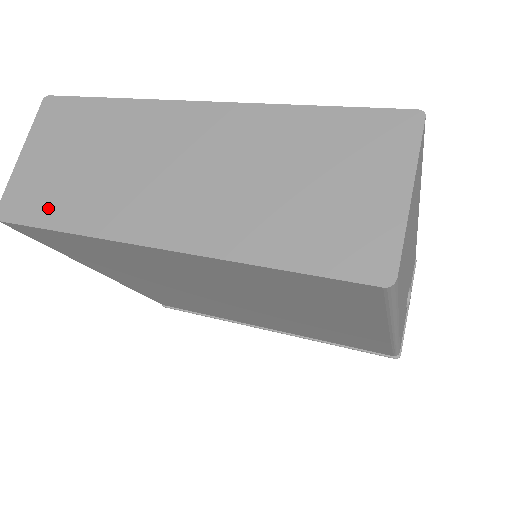
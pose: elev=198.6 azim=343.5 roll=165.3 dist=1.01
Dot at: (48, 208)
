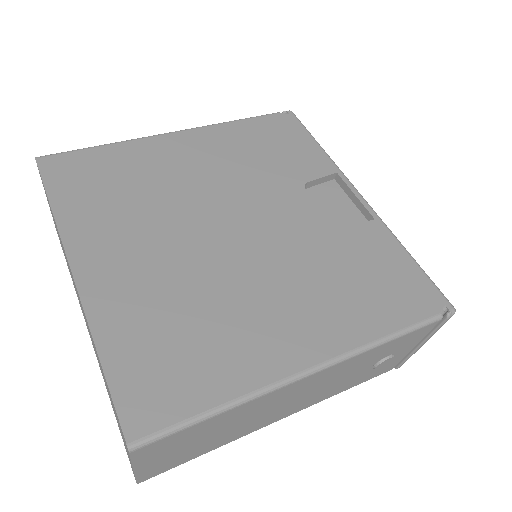
Dot at: occluded
